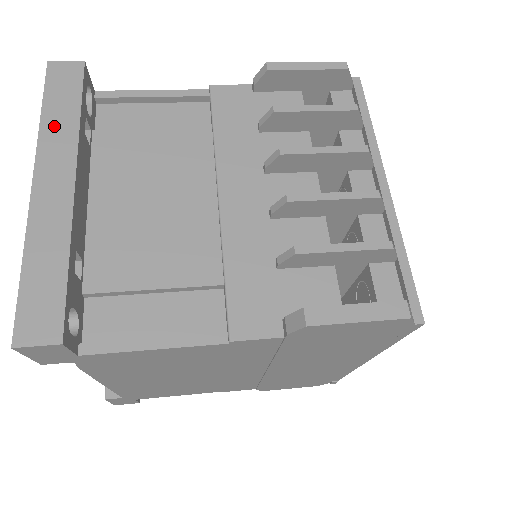
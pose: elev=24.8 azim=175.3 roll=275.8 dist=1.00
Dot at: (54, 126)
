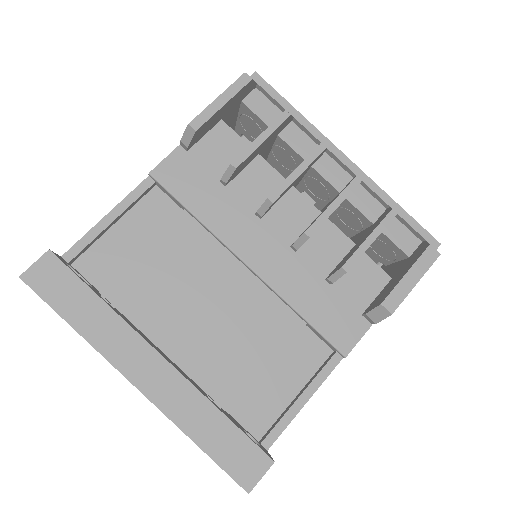
Dot at: (95, 328)
